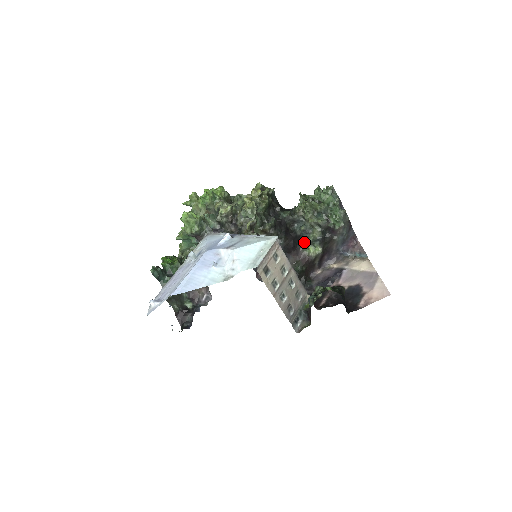
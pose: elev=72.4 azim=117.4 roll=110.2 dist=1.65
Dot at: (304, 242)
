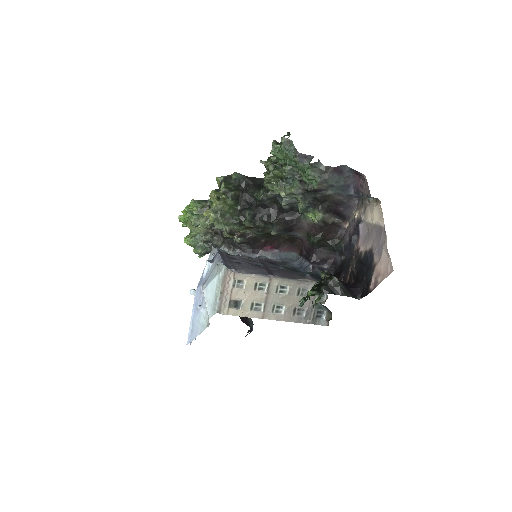
Dot at: occluded
